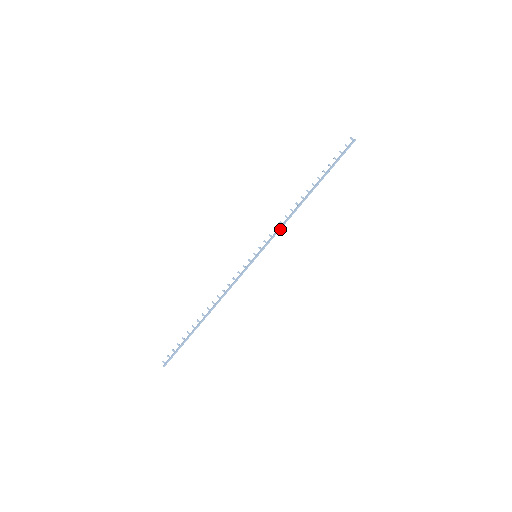
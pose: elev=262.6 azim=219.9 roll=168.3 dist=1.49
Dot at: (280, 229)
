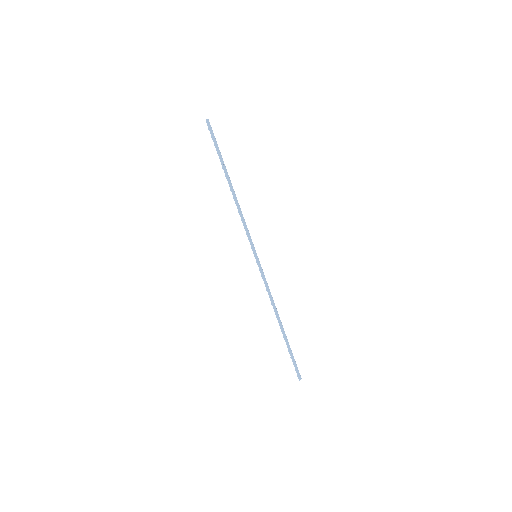
Dot at: (244, 225)
